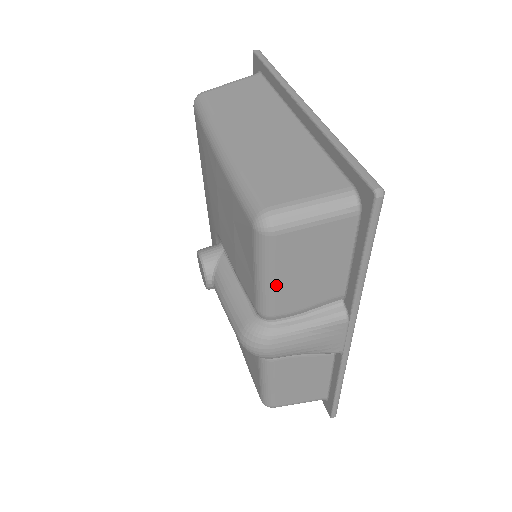
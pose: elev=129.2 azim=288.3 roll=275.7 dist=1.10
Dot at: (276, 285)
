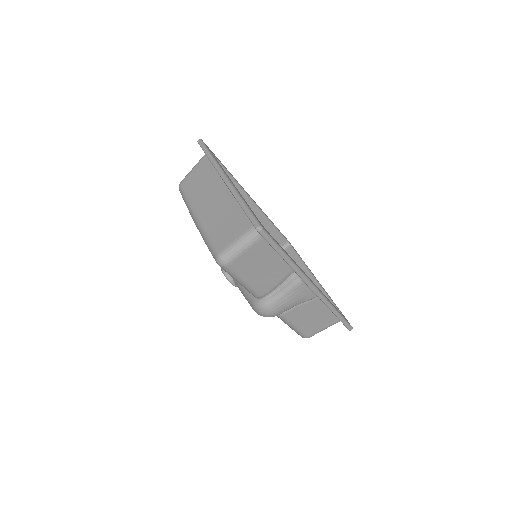
Dot at: (249, 283)
